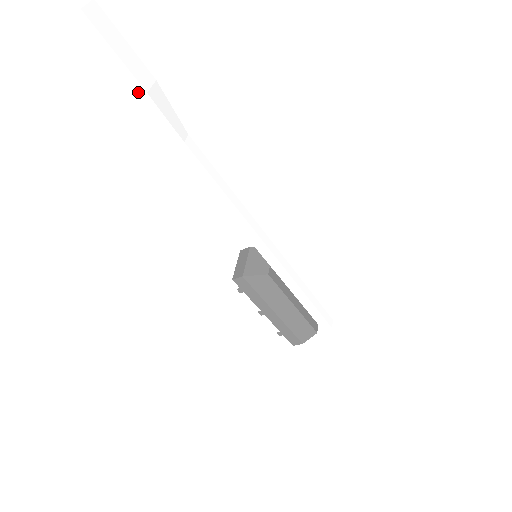
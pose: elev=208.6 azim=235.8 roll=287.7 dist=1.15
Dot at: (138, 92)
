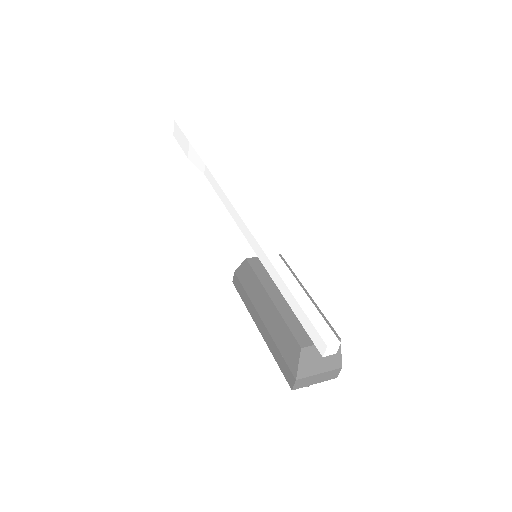
Dot at: (188, 146)
